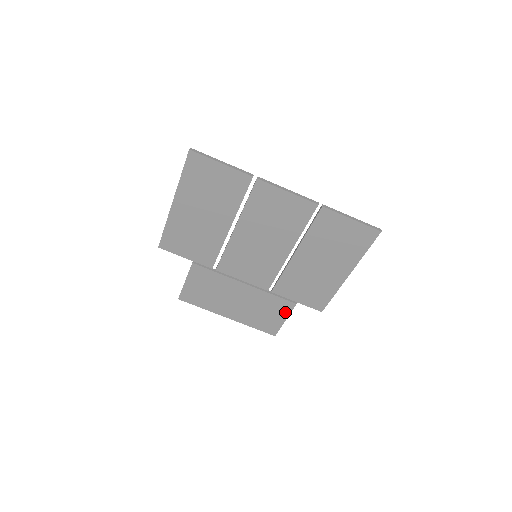
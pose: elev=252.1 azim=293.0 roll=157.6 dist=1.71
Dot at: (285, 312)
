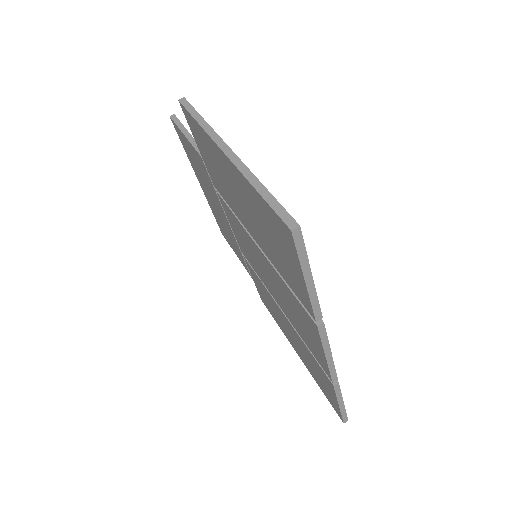
Dot at: occluded
